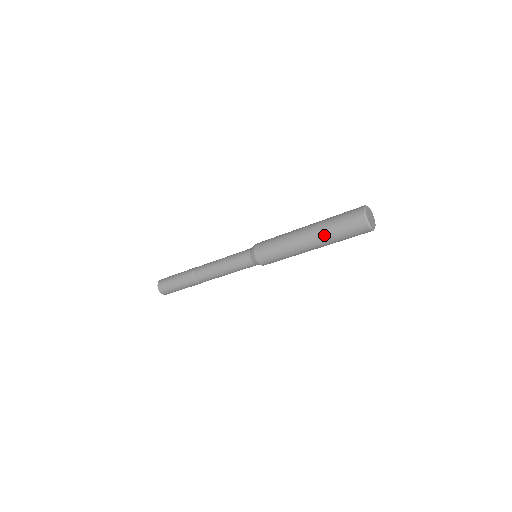
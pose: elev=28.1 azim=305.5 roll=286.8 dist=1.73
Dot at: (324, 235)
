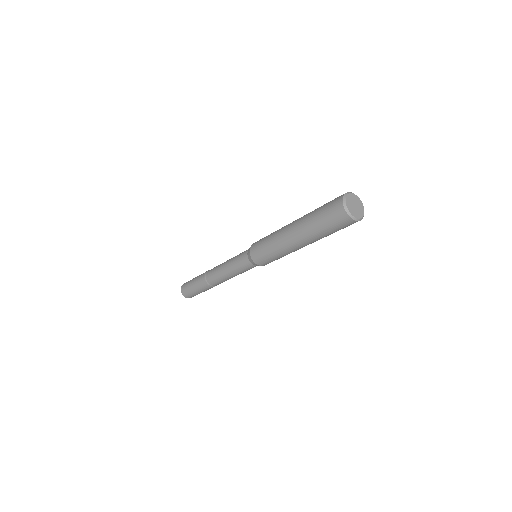
Dot at: (316, 239)
